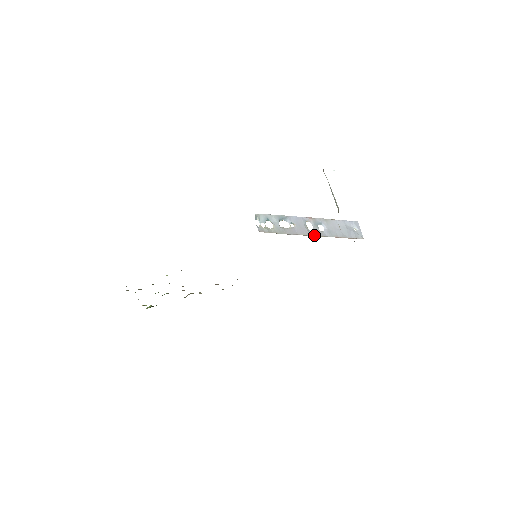
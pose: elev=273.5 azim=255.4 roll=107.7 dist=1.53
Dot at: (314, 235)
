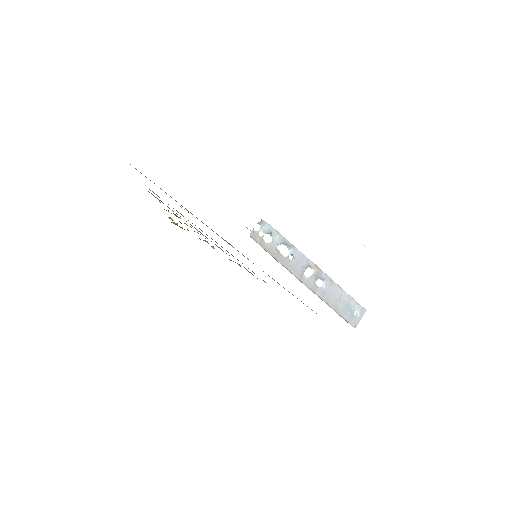
Dot at: (304, 282)
